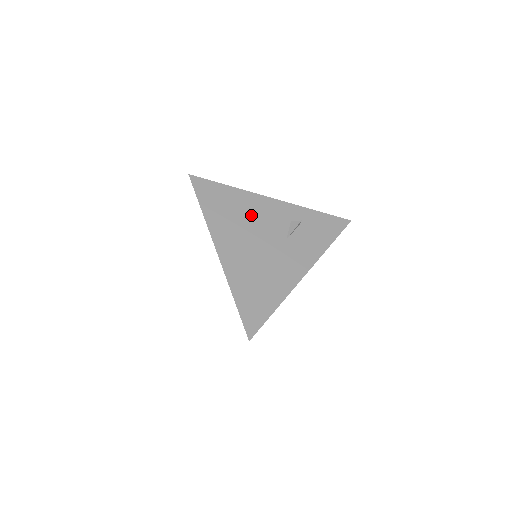
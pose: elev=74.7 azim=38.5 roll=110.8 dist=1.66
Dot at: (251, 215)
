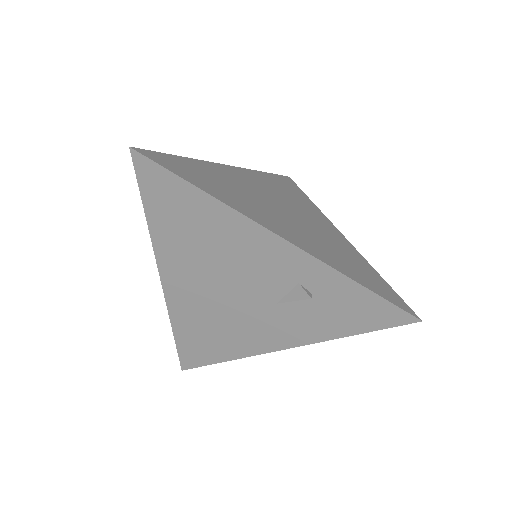
Dot at: (229, 252)
